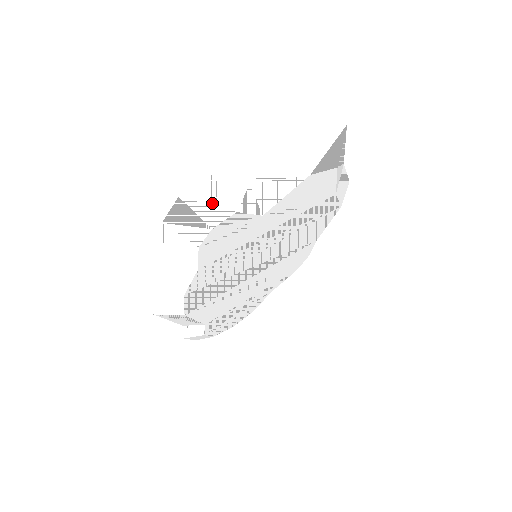
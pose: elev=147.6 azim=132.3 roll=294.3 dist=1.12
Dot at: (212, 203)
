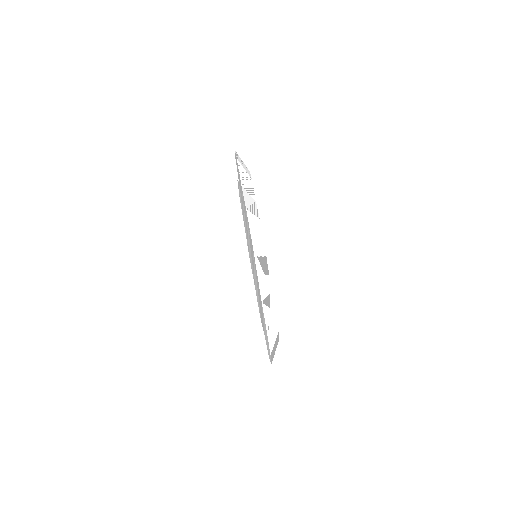
Dot at: occluded
